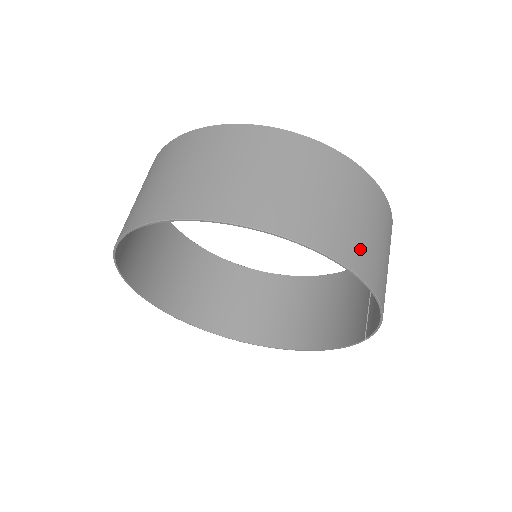
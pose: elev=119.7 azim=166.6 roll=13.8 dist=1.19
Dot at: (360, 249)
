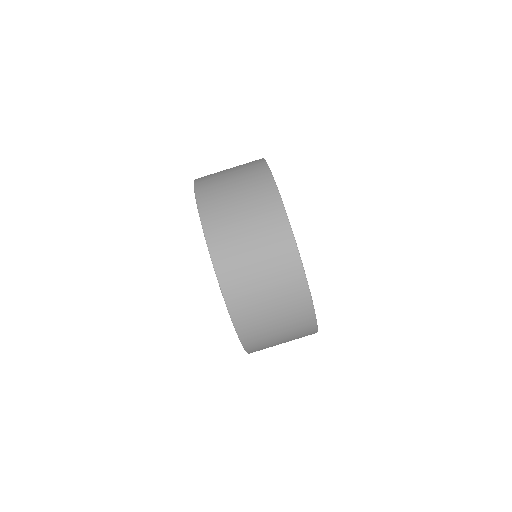
Dot at: (249, 312)
